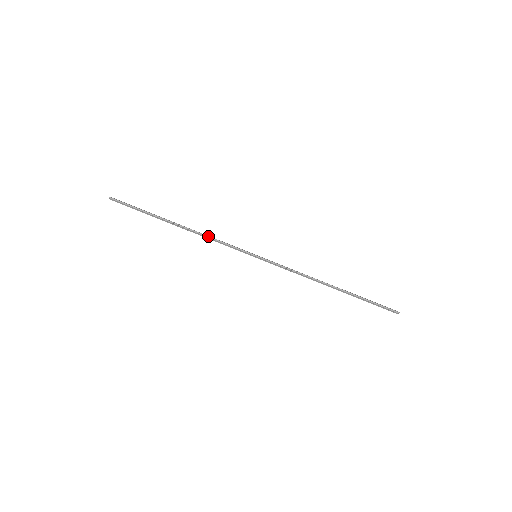
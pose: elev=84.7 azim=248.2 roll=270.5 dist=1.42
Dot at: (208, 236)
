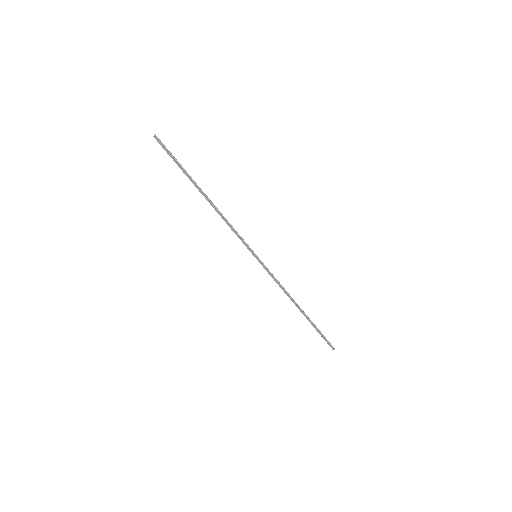
Dot at: (226, 219)
